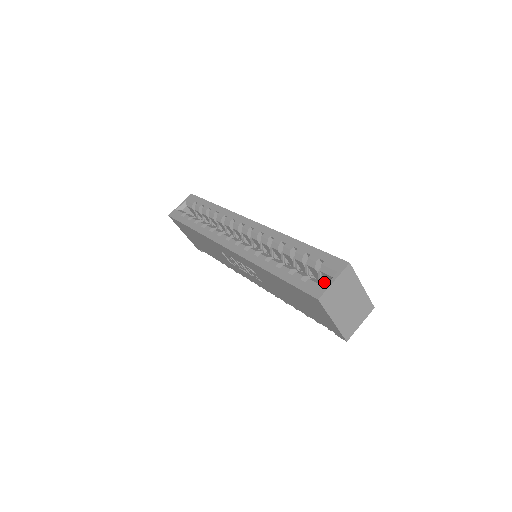
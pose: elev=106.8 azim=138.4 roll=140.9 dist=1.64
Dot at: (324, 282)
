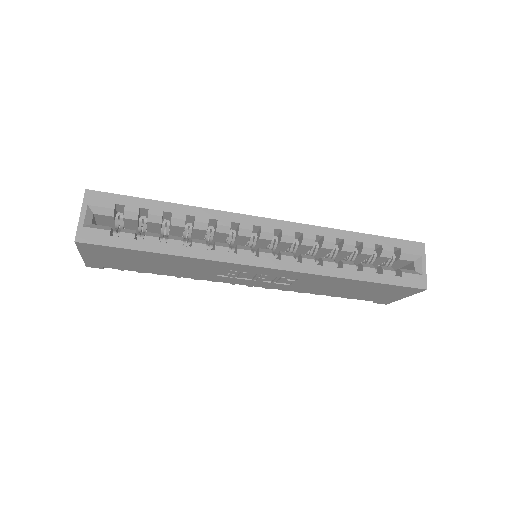
Dot at: (390, 266)
